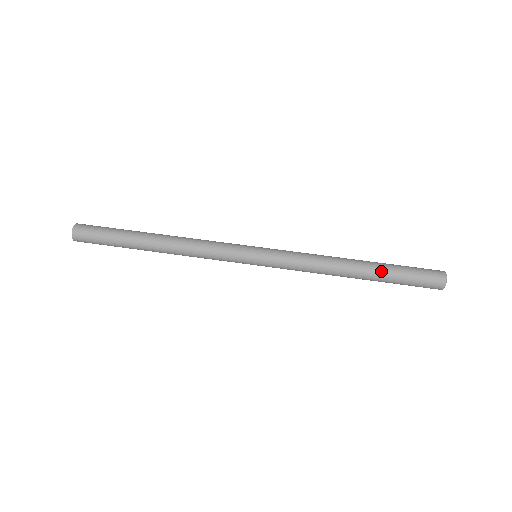
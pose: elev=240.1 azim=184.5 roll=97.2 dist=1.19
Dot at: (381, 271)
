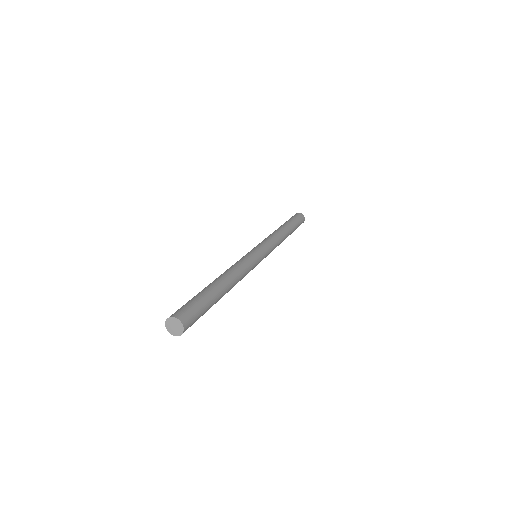
Dot at: occluded
